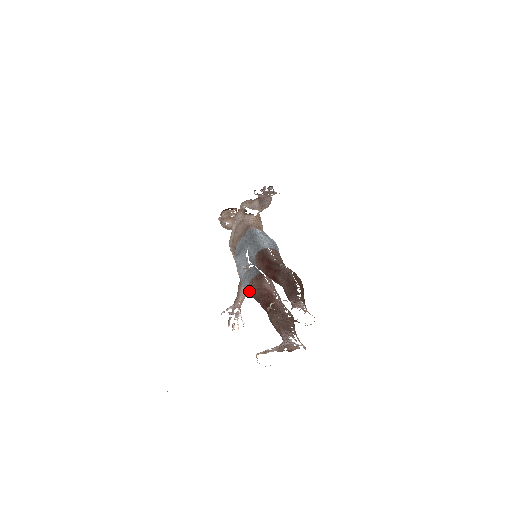
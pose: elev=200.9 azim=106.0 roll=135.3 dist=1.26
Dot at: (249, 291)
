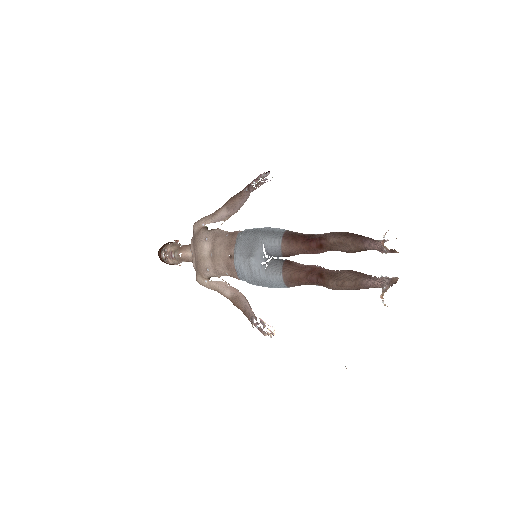
Dot at: (286, 279)
